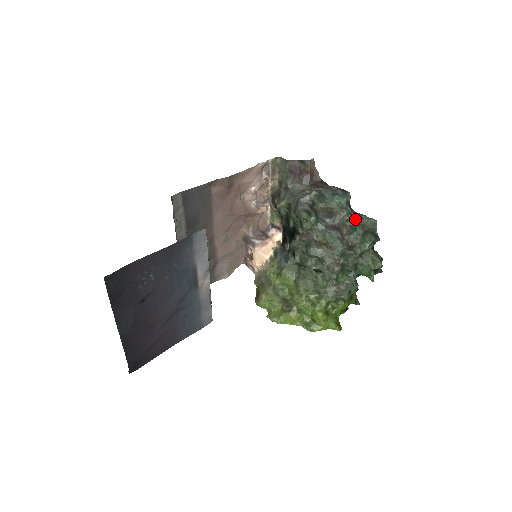
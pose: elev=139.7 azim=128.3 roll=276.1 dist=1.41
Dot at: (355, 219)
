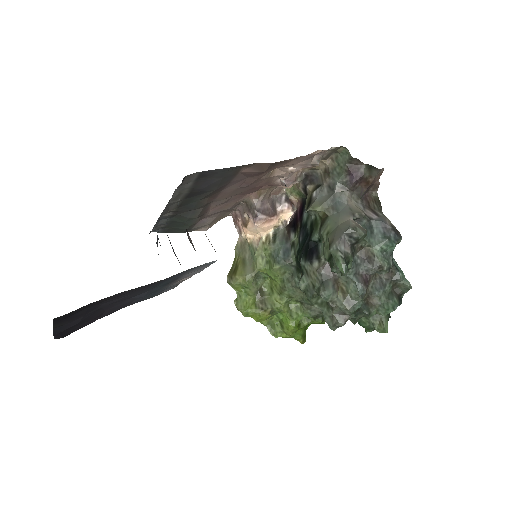
Dot at: (390, 273)
